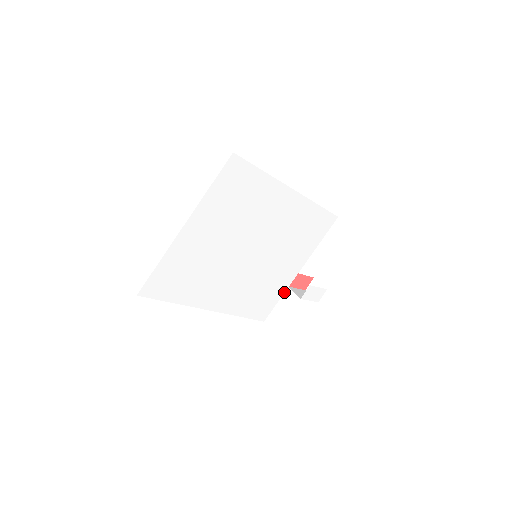
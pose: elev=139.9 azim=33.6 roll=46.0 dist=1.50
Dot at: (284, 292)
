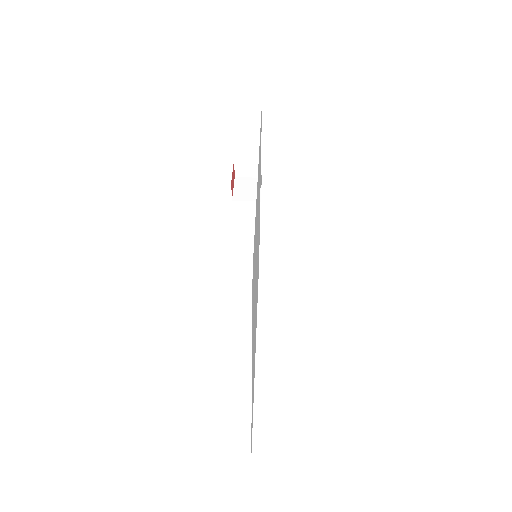
Dot at: occluded
